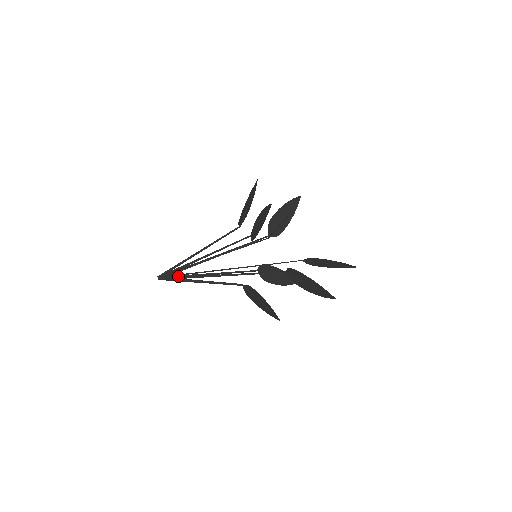
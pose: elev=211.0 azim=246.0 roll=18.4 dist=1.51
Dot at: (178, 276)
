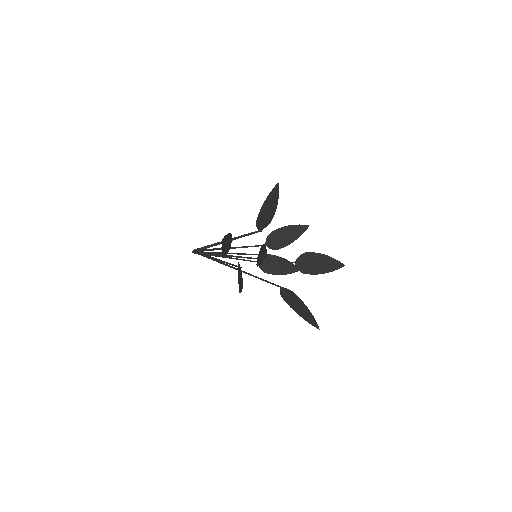
Dot at: occluded
